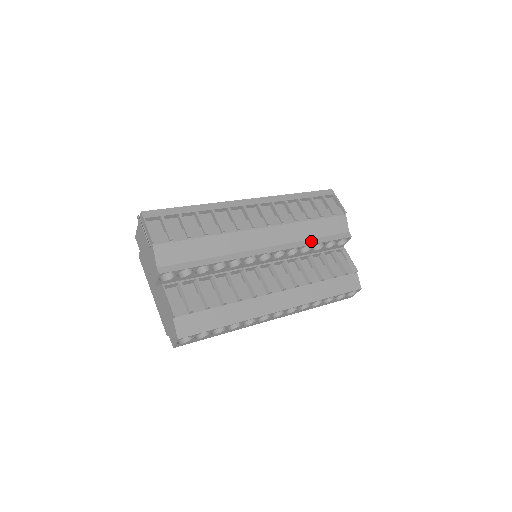
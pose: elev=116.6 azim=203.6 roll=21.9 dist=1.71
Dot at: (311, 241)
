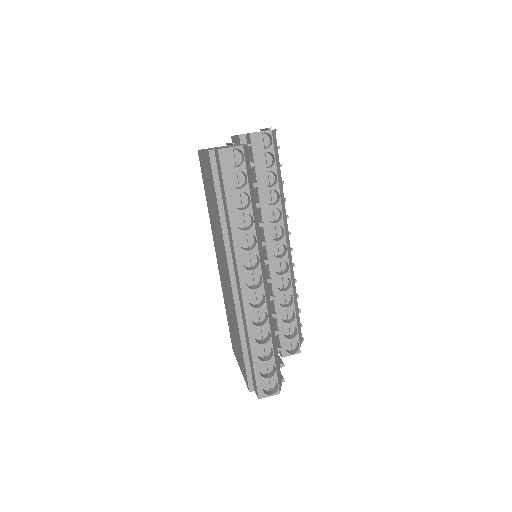
Dot at: (293, 302)
